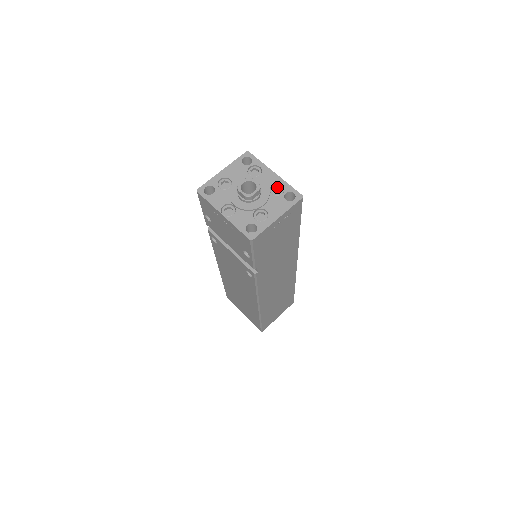
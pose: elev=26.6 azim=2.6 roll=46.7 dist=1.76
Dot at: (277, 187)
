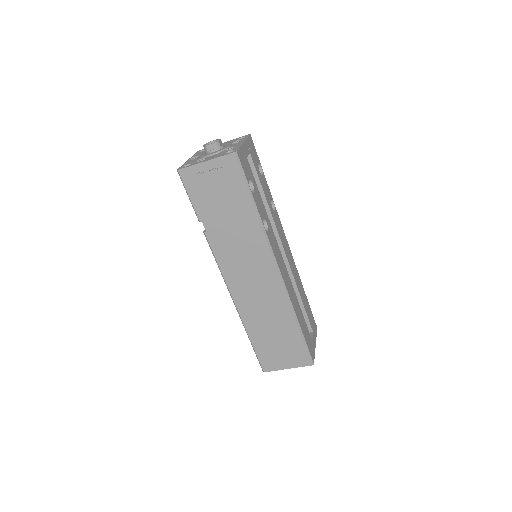
Dot at: occluded
